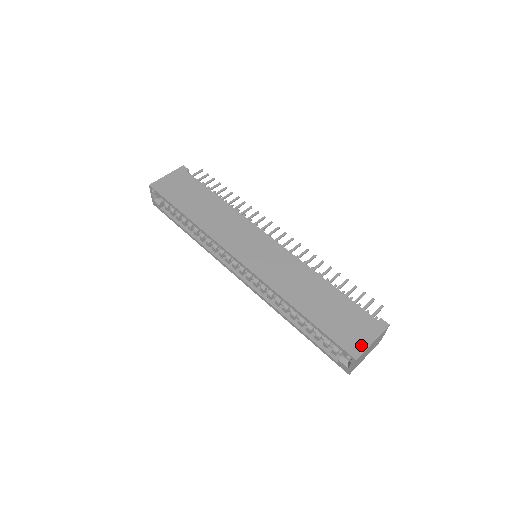
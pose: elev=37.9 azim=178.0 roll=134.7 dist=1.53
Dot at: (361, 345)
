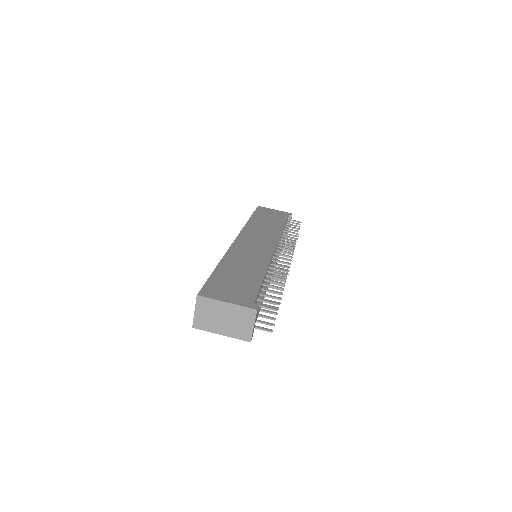
Dot at: (216, 296)
